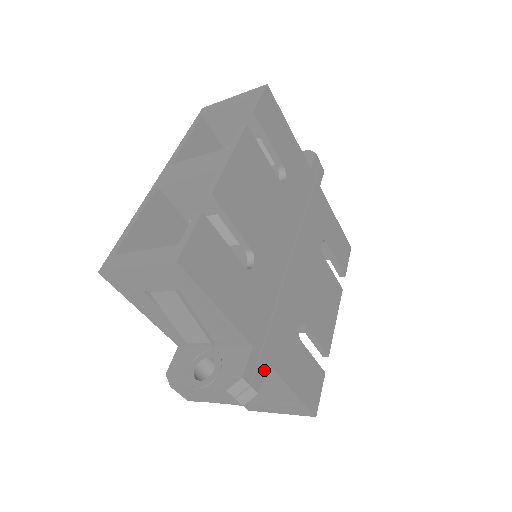
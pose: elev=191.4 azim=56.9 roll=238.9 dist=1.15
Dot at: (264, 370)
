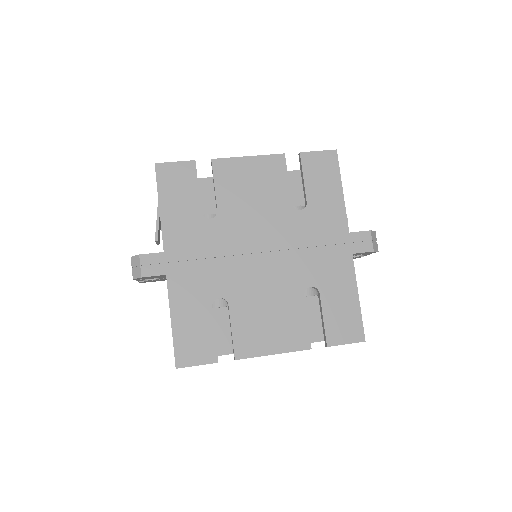
Dot at: (159, 274)
